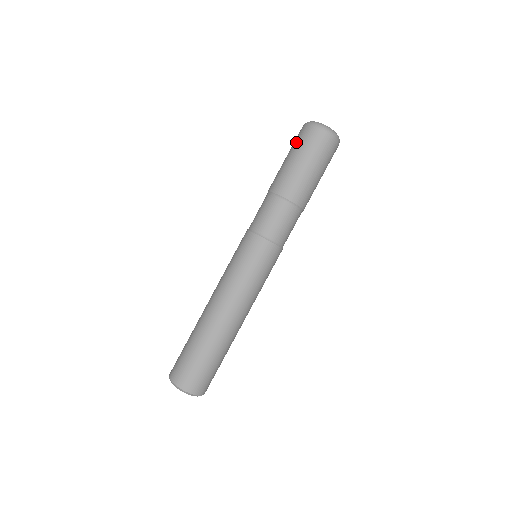
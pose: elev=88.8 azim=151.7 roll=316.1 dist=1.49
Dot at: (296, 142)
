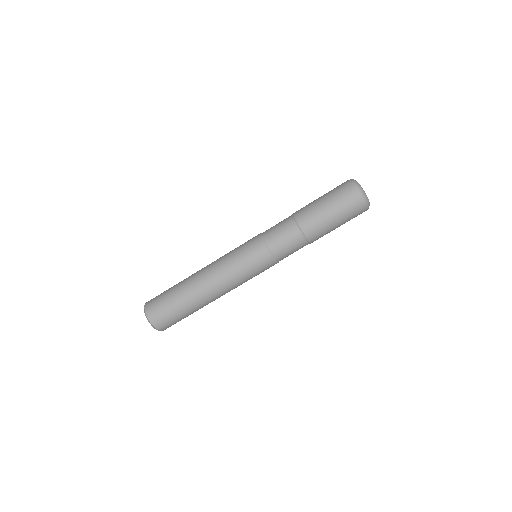
Dot at: (337, 194)
